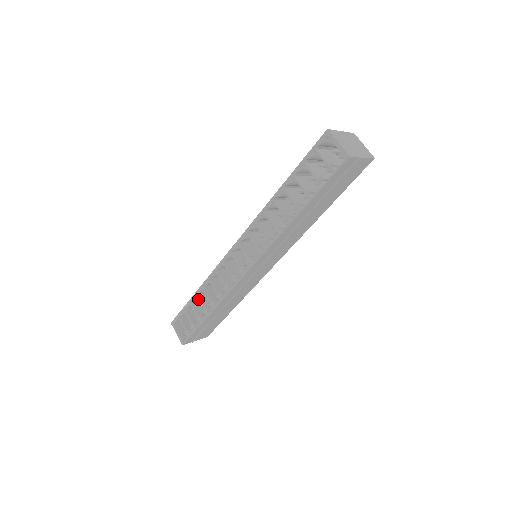
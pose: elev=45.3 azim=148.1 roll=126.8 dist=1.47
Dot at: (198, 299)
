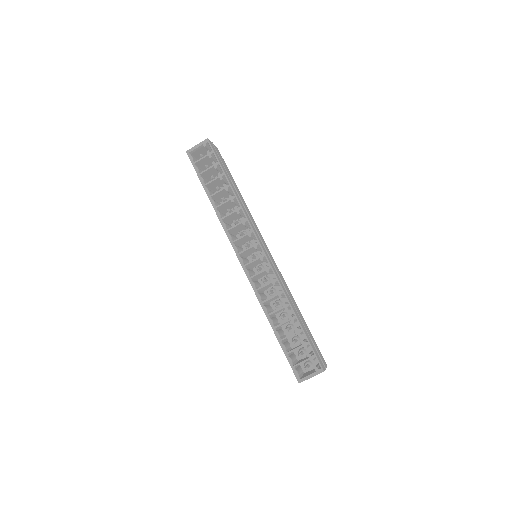
Dot at: (278, 326)
